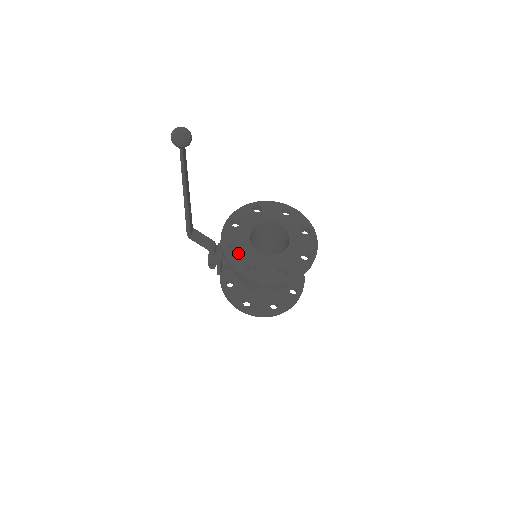
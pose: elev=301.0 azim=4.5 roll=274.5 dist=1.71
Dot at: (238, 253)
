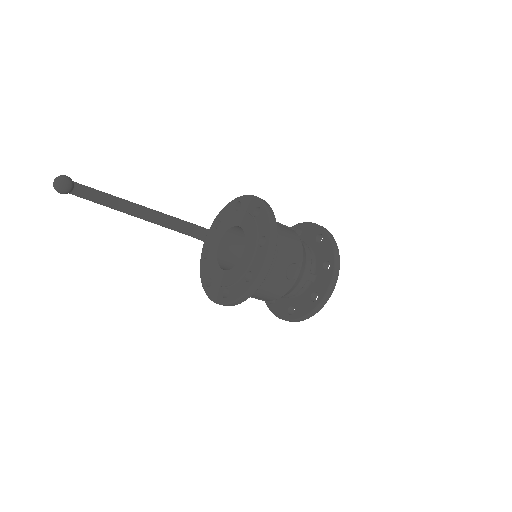
Dot at: (207, 261)
